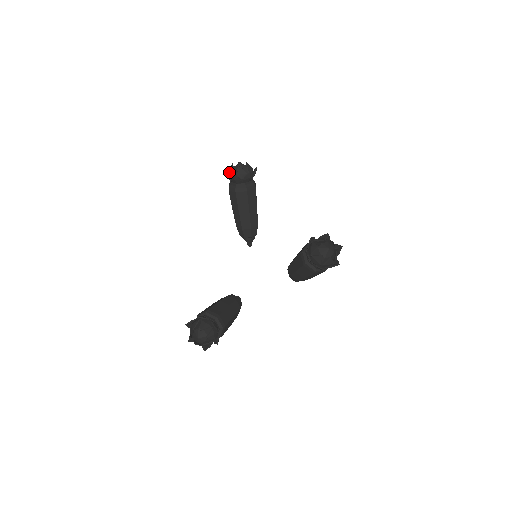
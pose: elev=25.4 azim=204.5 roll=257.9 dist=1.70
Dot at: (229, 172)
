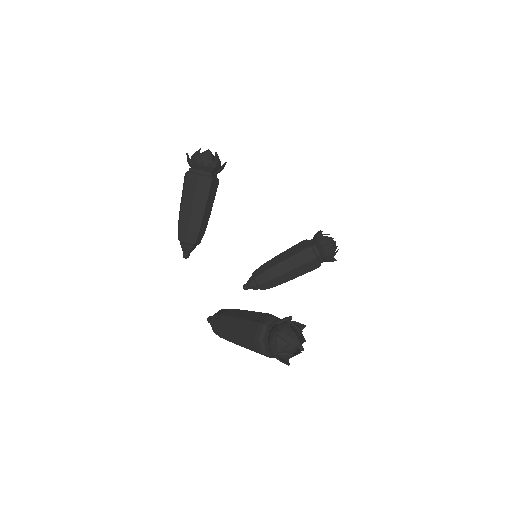
Dot at: (203, 157)
